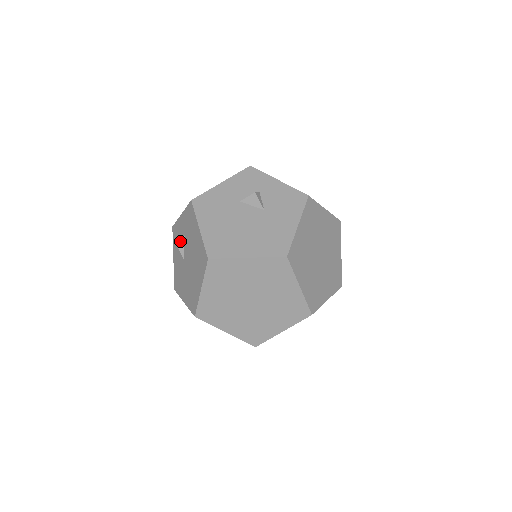
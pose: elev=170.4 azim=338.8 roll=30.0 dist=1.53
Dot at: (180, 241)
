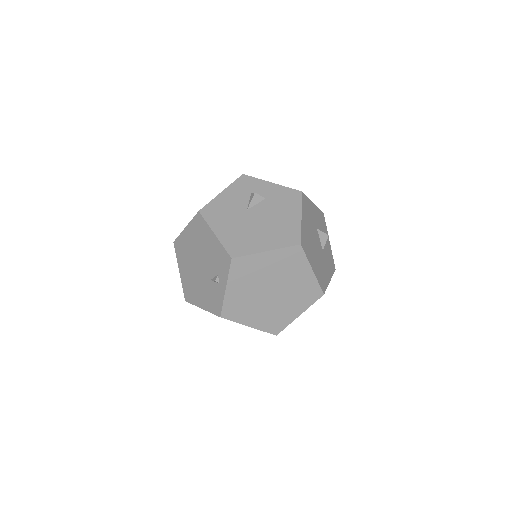
Dot at: (259, 197)
